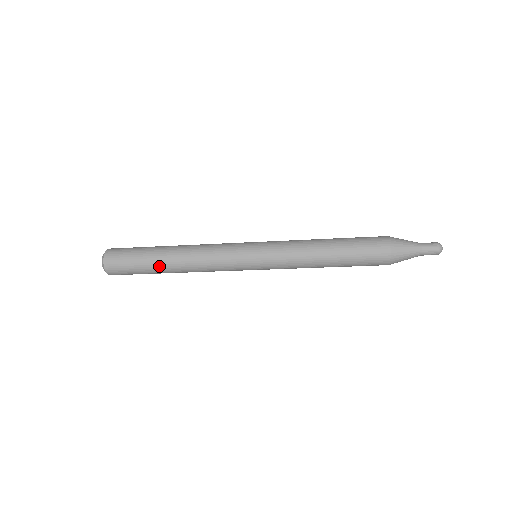
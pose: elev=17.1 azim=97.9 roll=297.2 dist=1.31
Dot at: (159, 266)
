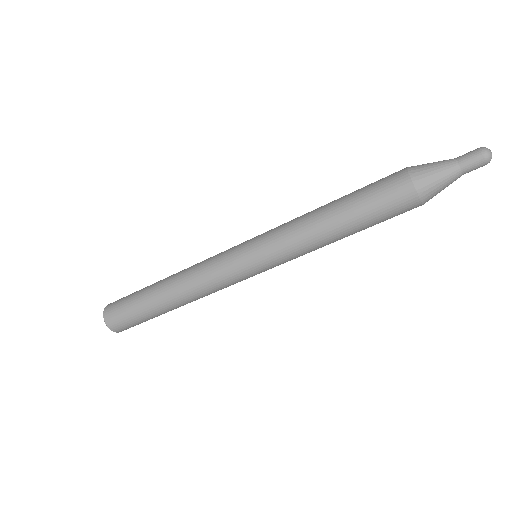
Dot at: (152, 292)
